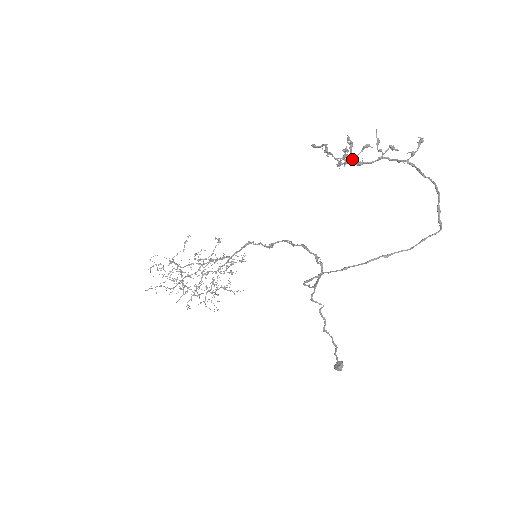
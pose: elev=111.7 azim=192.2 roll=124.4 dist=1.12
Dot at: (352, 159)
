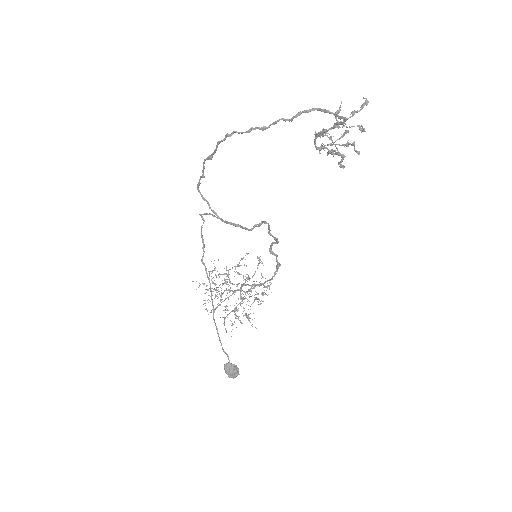
Dot at: (330, 143)
